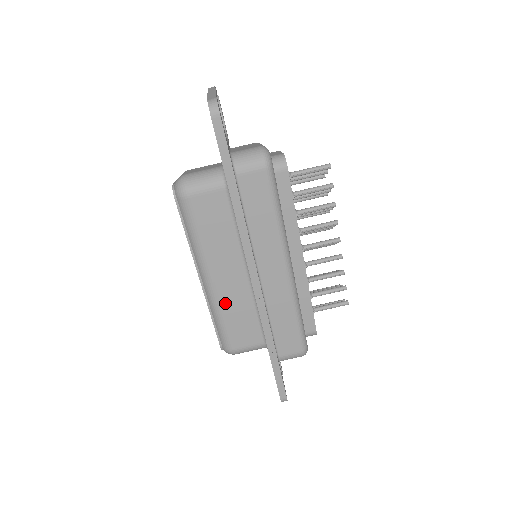
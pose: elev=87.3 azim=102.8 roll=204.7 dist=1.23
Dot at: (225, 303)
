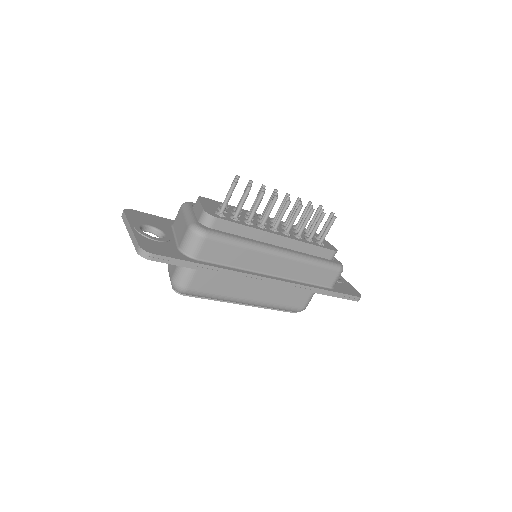
Dot at: (270, 299)
